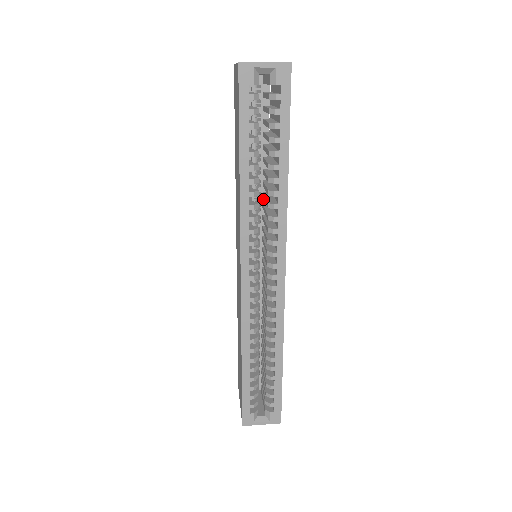
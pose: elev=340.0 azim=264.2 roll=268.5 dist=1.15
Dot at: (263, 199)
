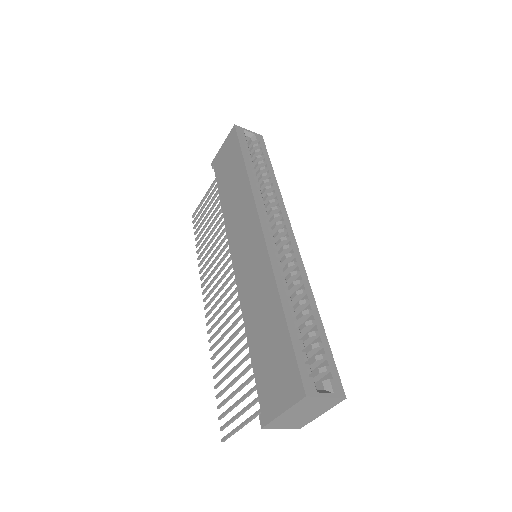
Dot at: occluded
